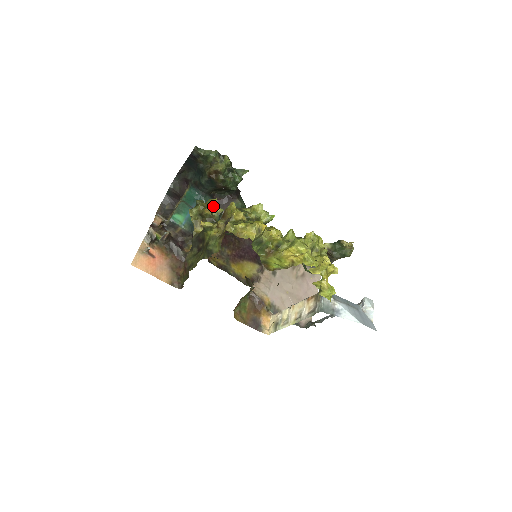
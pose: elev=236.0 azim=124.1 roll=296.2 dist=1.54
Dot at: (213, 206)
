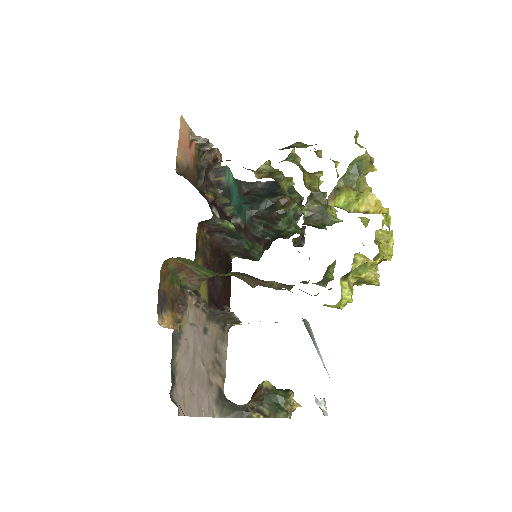
Dot at: (288, 181)
